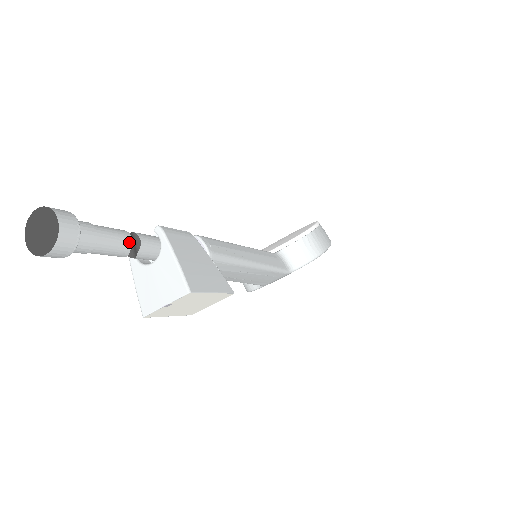
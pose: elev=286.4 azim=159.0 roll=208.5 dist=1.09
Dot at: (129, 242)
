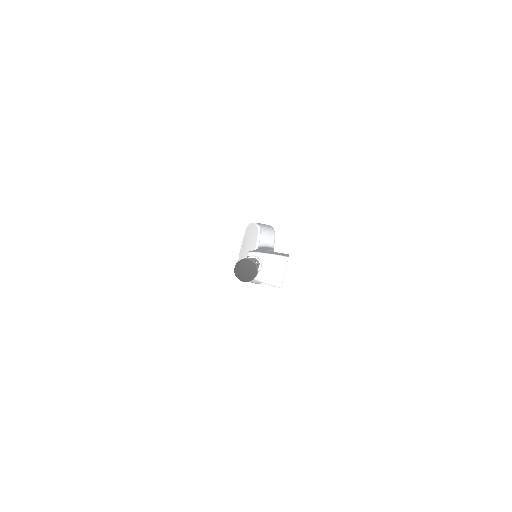
Dot at: occluded
